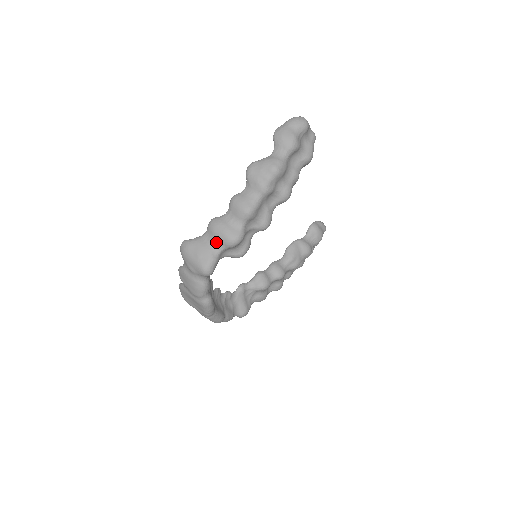
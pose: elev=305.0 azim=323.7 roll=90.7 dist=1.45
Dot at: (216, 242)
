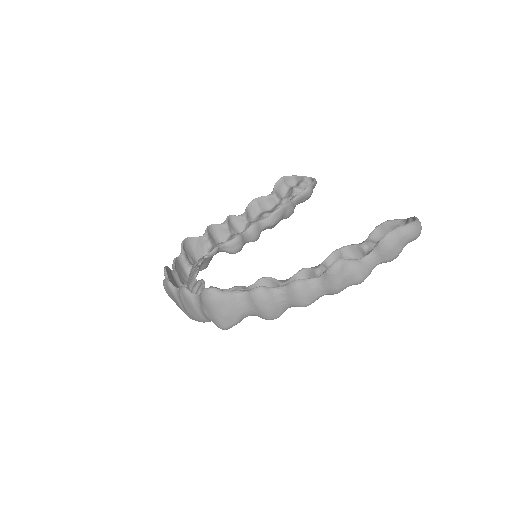
Dot at: (252, 311)
